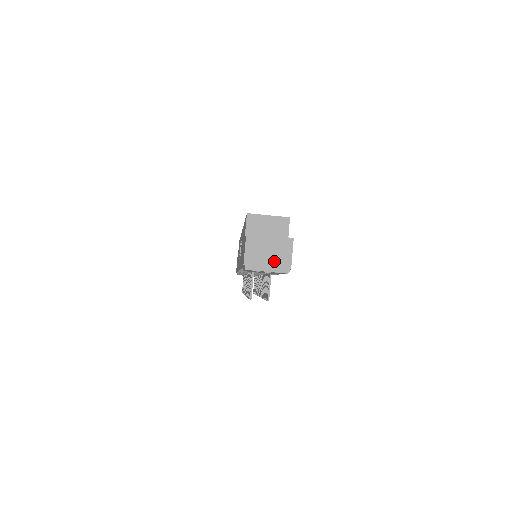
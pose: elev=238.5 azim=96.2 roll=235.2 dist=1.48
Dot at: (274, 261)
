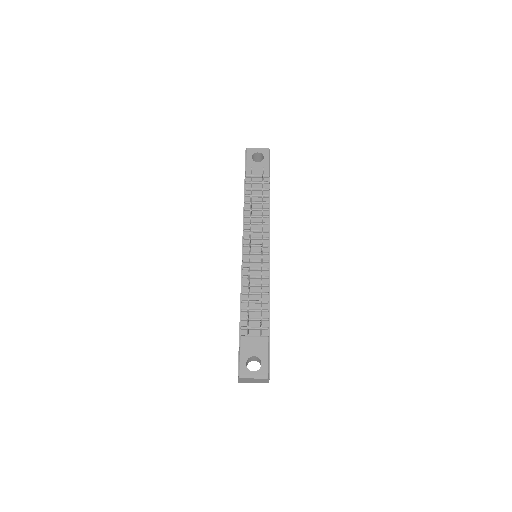
Dot at: occluded
